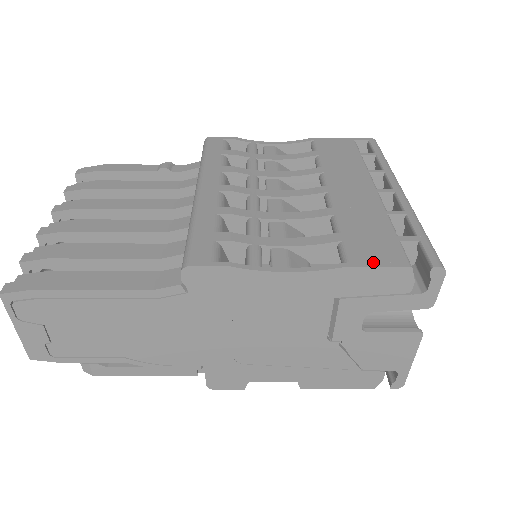
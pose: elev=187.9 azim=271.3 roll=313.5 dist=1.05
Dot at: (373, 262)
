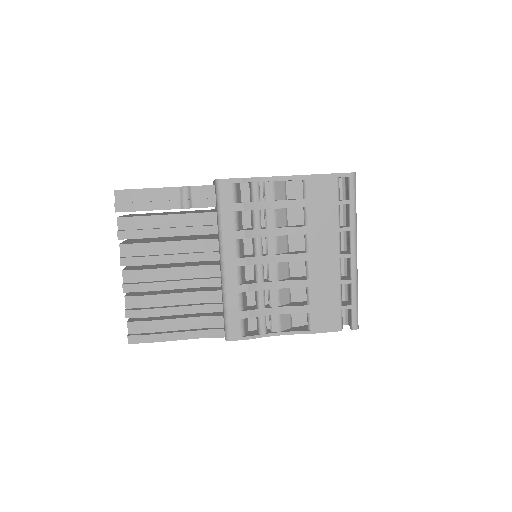
Dot at: (323, 330)
